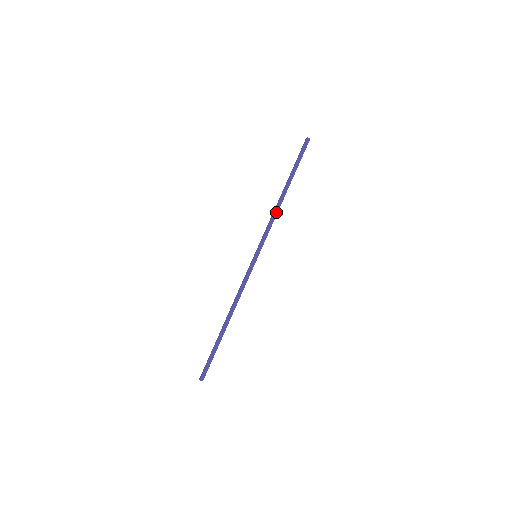
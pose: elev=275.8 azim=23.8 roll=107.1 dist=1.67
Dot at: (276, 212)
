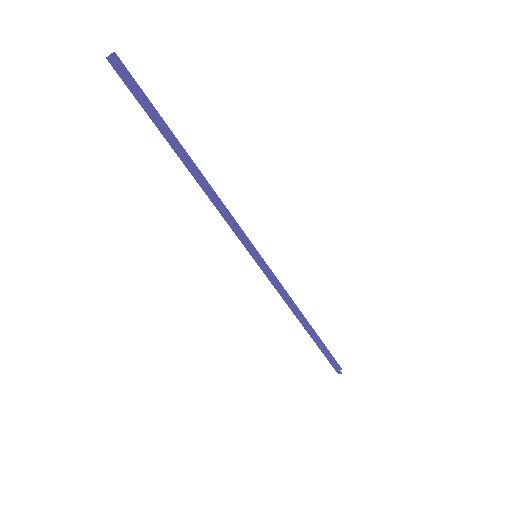
Dot at: (212, 198)
